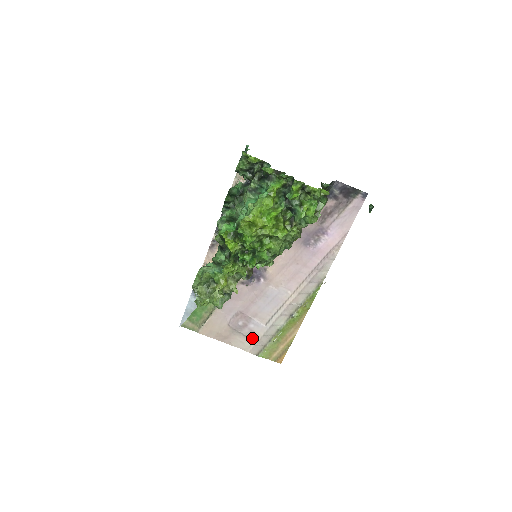
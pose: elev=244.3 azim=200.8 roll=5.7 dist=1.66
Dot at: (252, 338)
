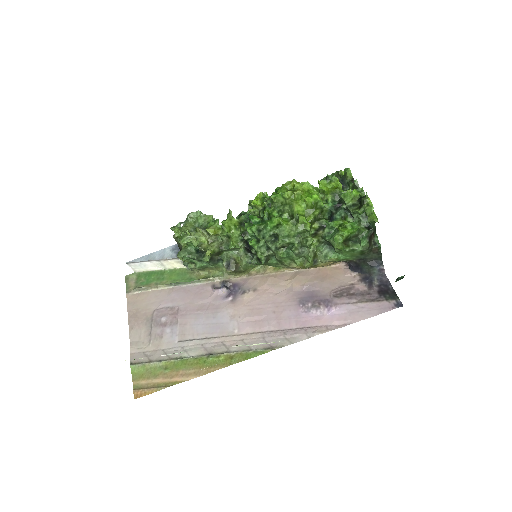
Dot at: (152, 342)
